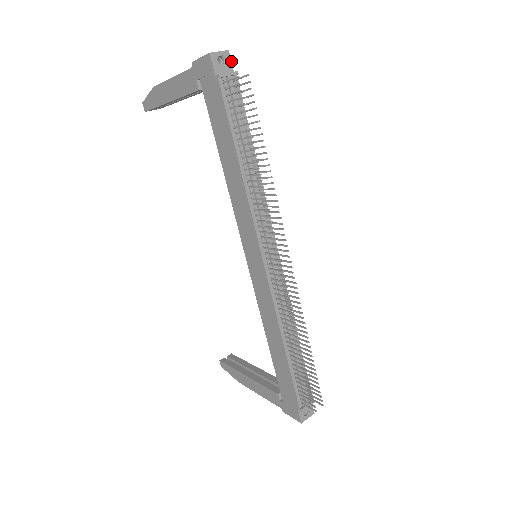
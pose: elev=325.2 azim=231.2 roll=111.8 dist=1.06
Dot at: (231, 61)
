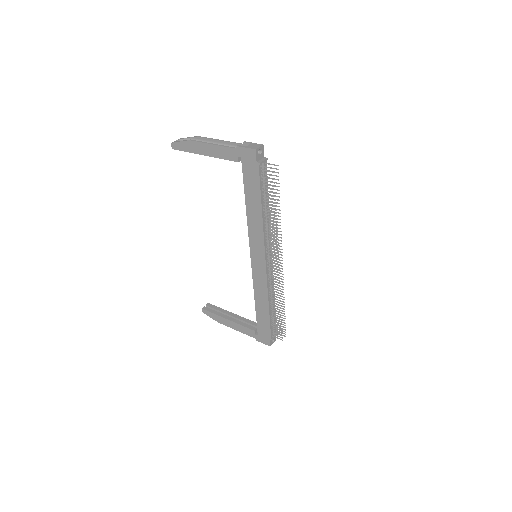
Dot at: occluded
